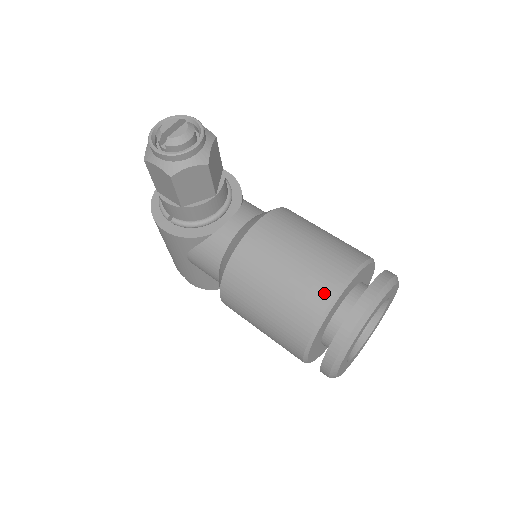
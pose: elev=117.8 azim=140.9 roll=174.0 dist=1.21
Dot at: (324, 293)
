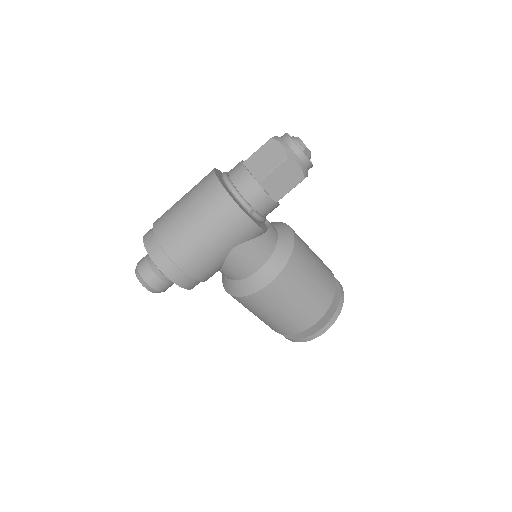
Dot at: (332, 277)
